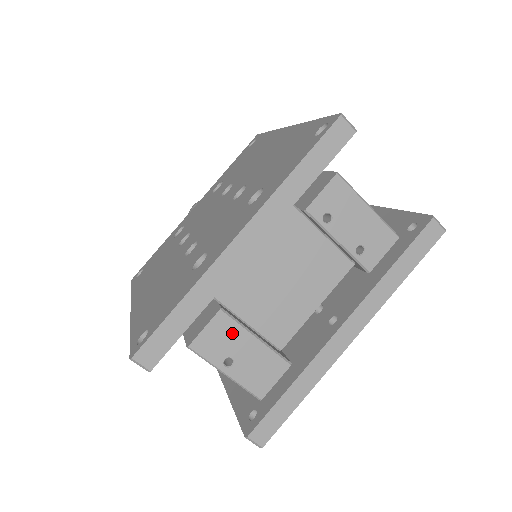
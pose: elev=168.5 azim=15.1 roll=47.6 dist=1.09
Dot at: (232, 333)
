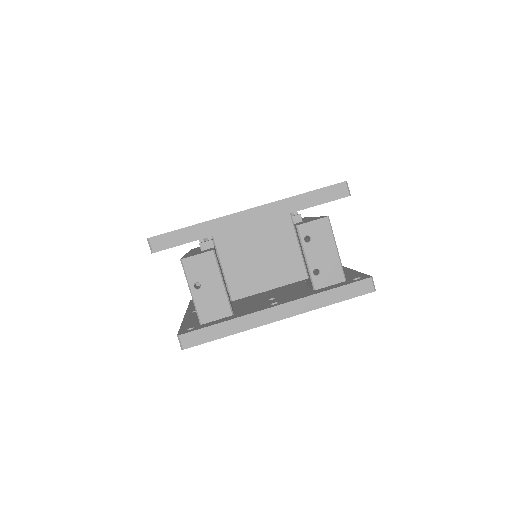
Dot at: (211, 269)
